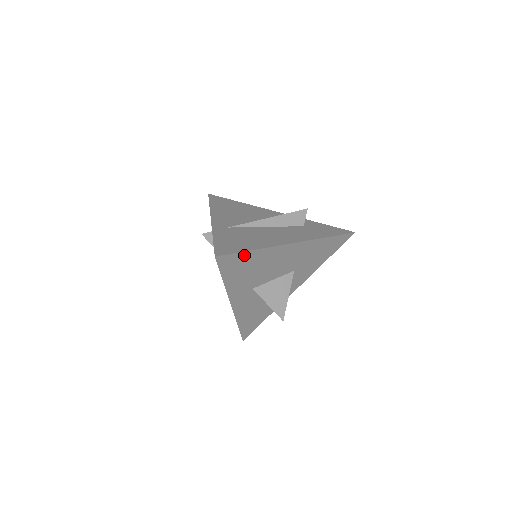
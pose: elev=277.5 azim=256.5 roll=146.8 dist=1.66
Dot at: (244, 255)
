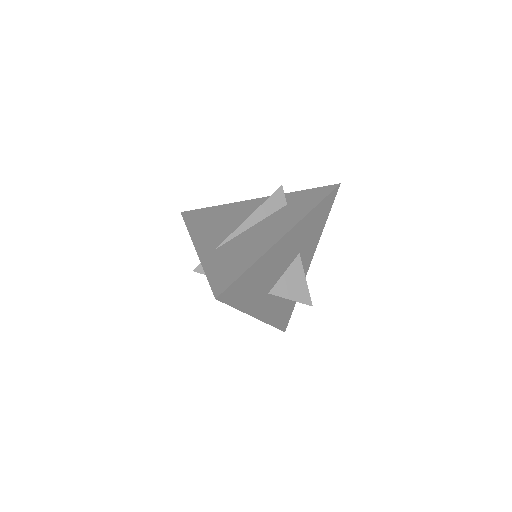
Dot at: (243, 277)
